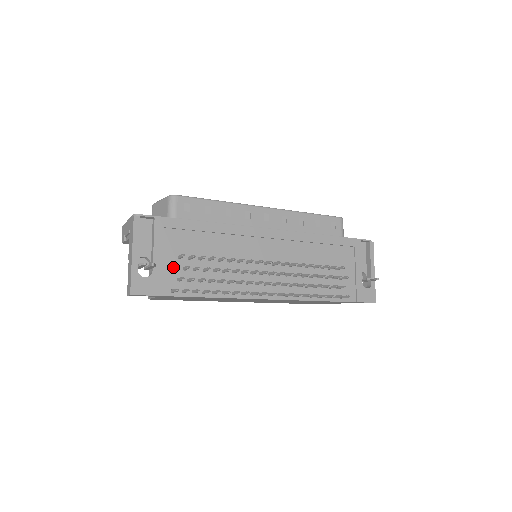
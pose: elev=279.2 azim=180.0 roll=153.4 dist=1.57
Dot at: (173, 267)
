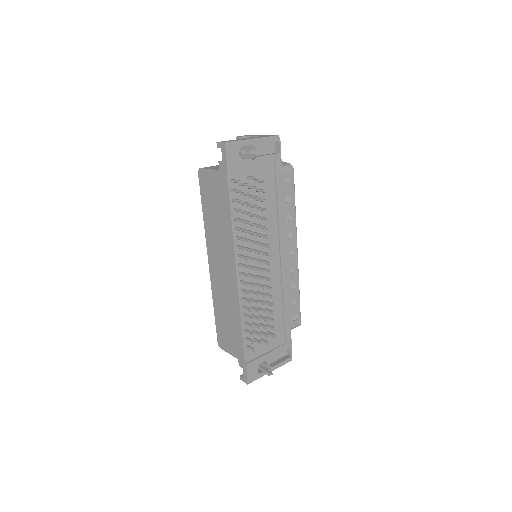
Dot at: (251, 176)
